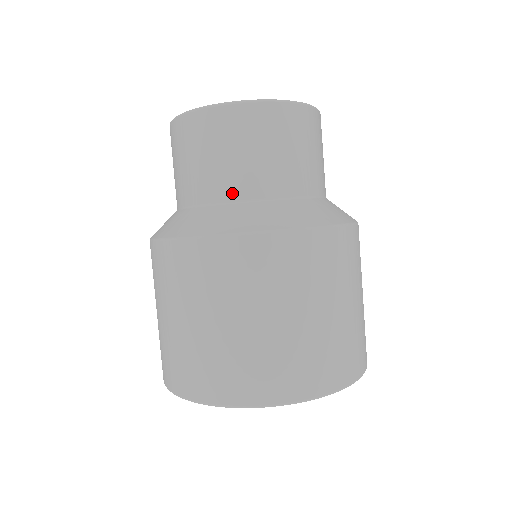
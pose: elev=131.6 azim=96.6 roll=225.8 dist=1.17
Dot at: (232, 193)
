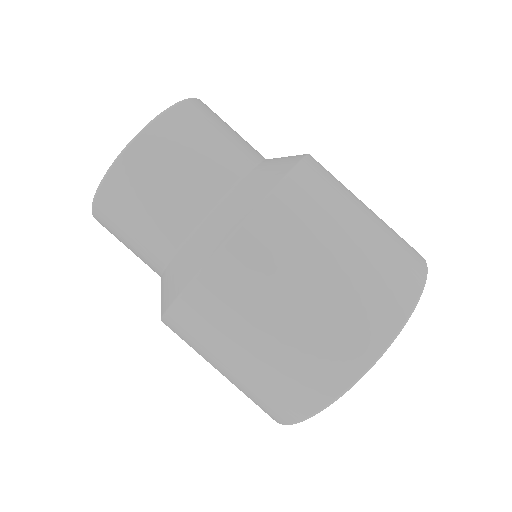
Dot at: (186, 224)
